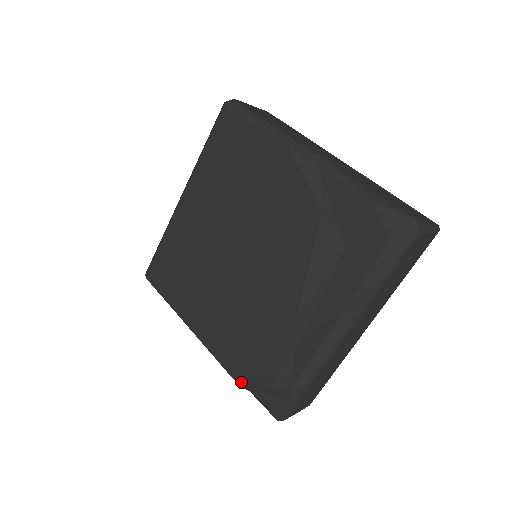
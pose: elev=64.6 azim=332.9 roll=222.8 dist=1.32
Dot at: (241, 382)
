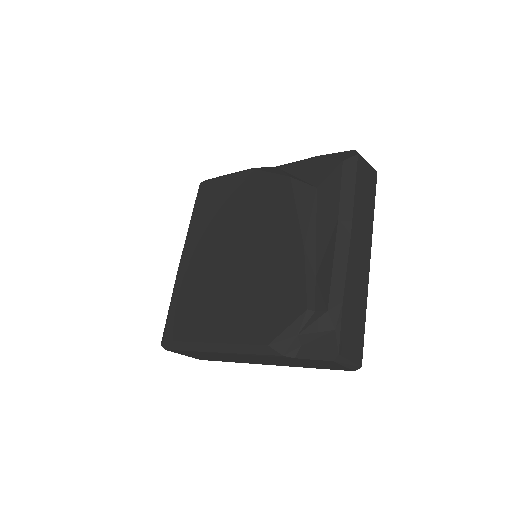
Dot at: (282, 346)
